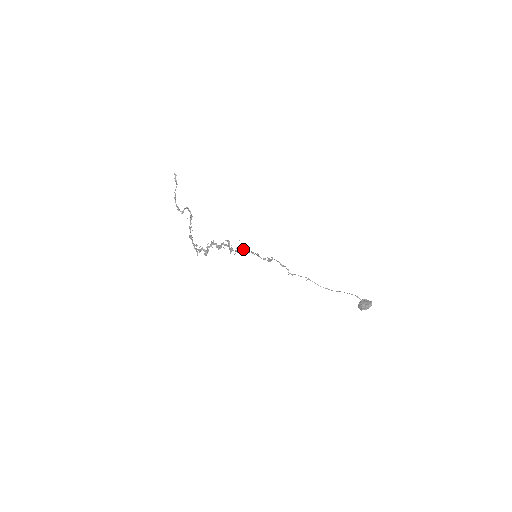
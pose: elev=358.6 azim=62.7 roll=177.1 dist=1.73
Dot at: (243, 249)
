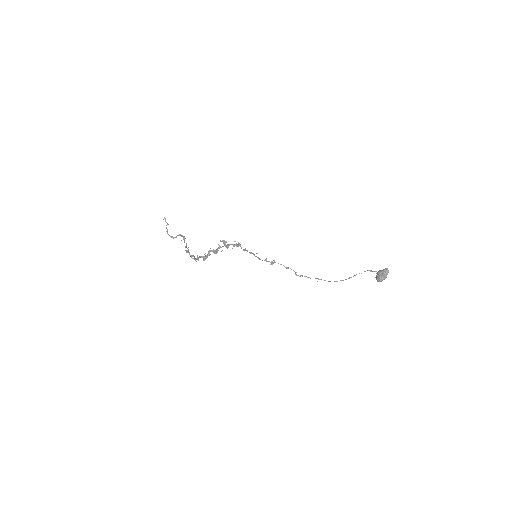
Dot at: (240, 245)
